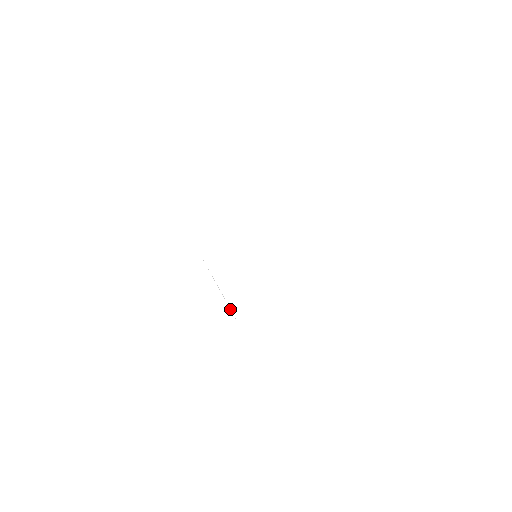
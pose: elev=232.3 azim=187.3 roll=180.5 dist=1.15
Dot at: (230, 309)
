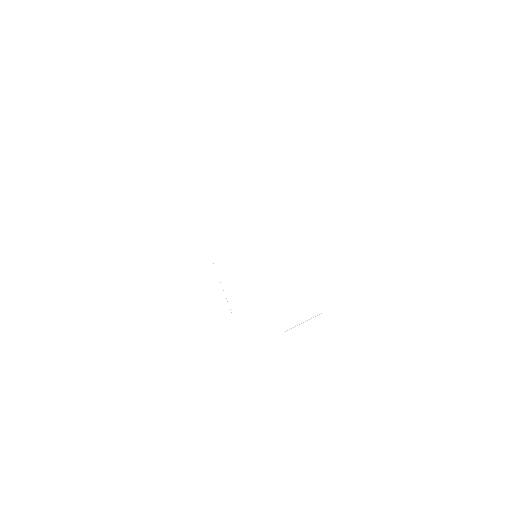
Dot at: occluded
